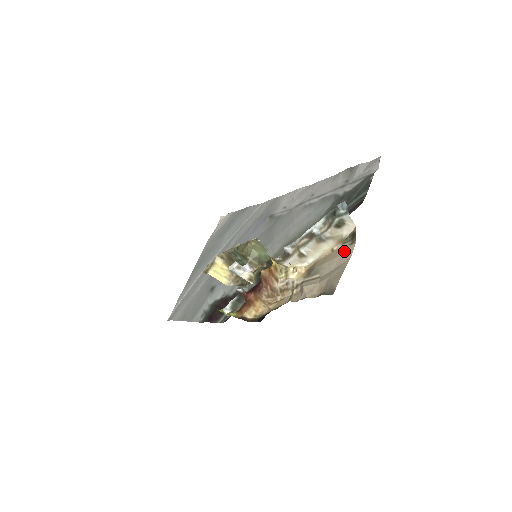
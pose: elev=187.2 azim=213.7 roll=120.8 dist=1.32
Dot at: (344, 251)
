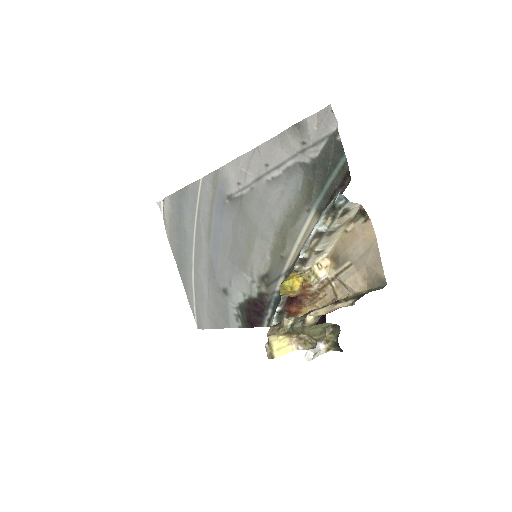
Dot at: (362, 231)
